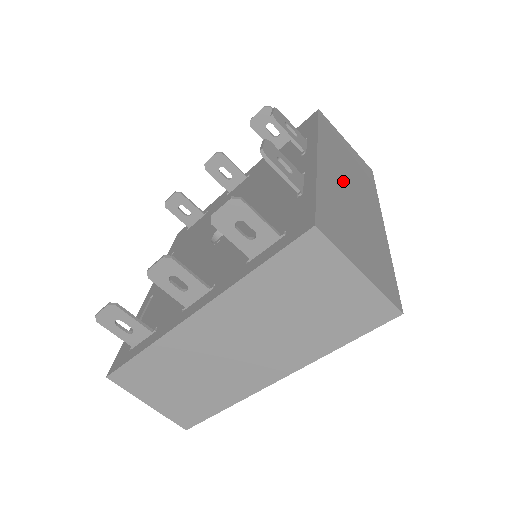
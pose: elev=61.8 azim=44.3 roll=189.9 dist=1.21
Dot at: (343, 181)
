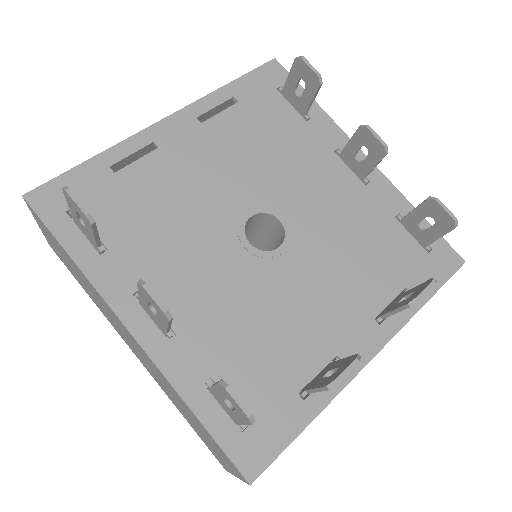
Dot at: occluded
